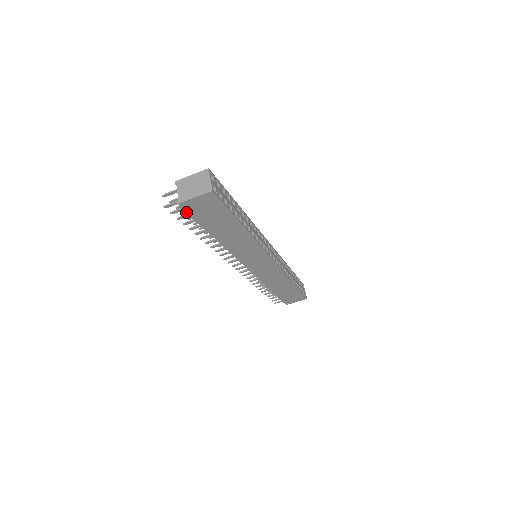
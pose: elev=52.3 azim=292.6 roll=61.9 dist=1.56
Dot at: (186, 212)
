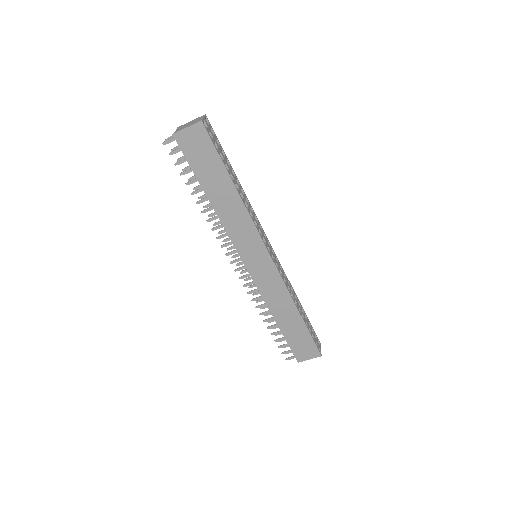
Dot at: (186, 168)
